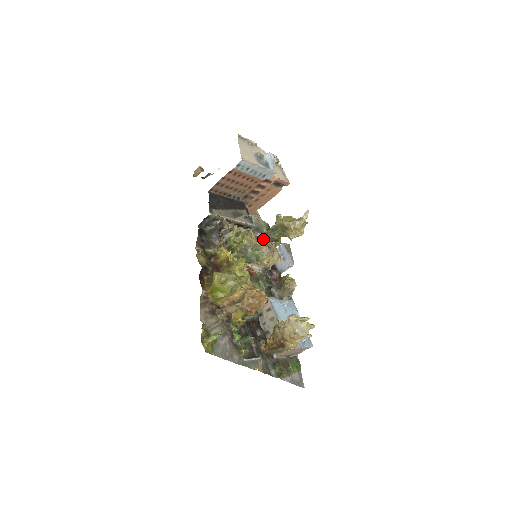
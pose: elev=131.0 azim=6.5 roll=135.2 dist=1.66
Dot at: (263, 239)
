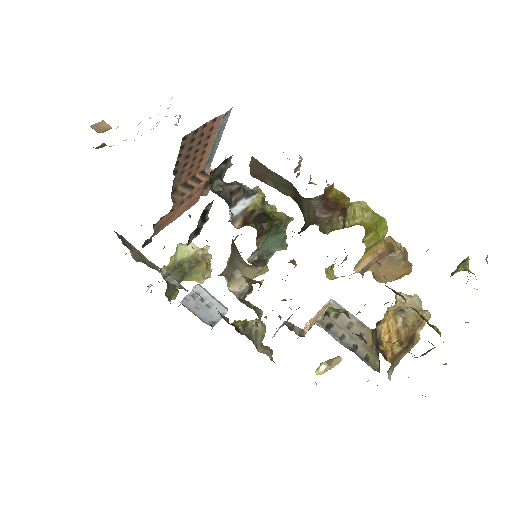
Dot at: occluded
